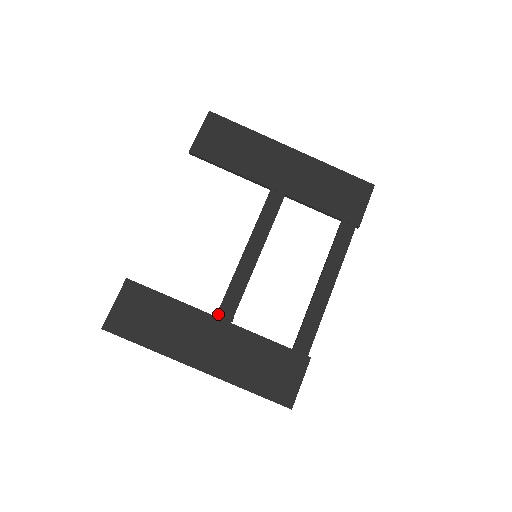
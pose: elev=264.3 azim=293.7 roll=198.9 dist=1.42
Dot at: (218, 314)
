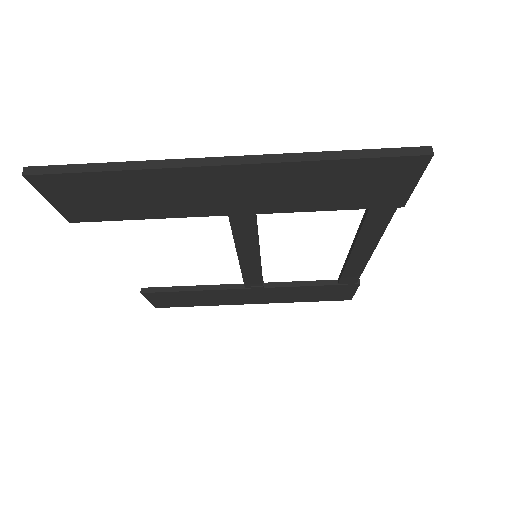
Dot at: (246, 287)
